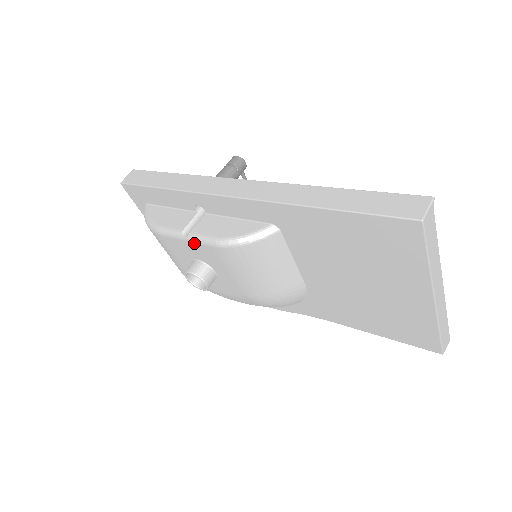
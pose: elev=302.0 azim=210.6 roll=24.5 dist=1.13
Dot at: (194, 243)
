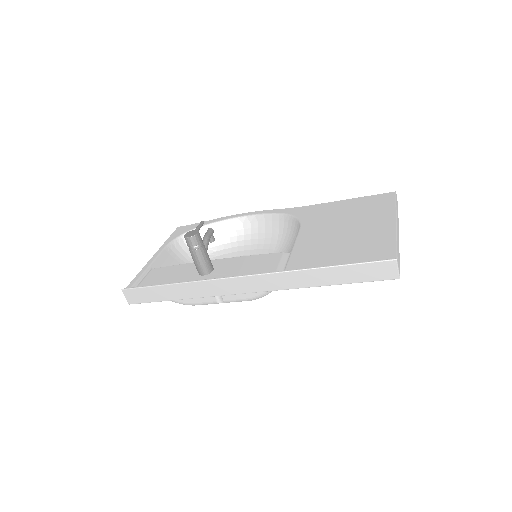
Dot at: occluded
